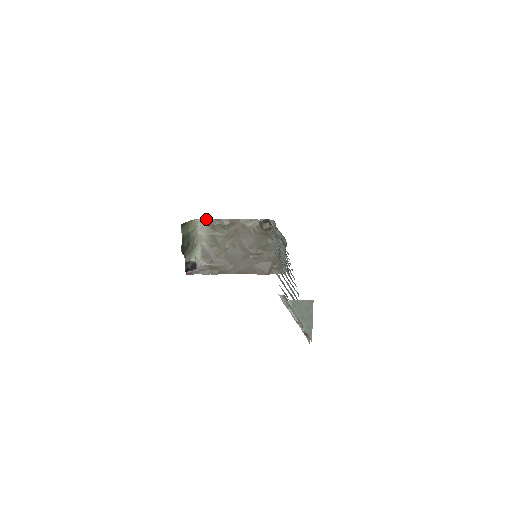
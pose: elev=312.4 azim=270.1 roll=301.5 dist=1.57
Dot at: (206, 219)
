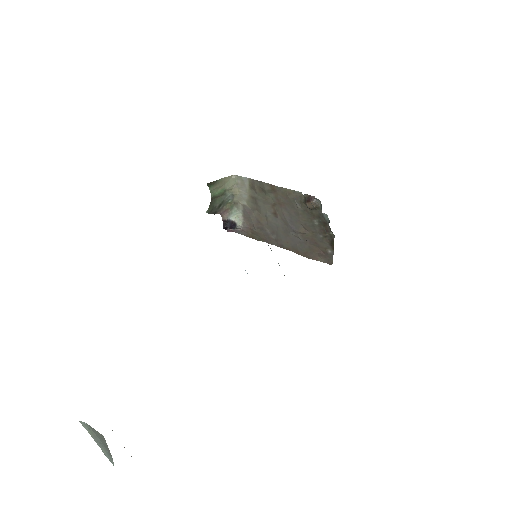
Dot at: (246, 177)
